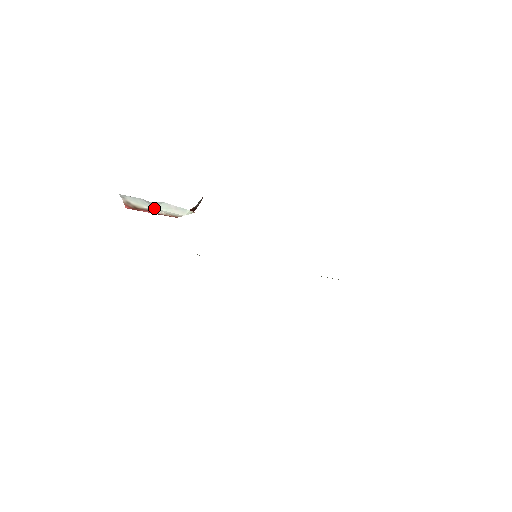
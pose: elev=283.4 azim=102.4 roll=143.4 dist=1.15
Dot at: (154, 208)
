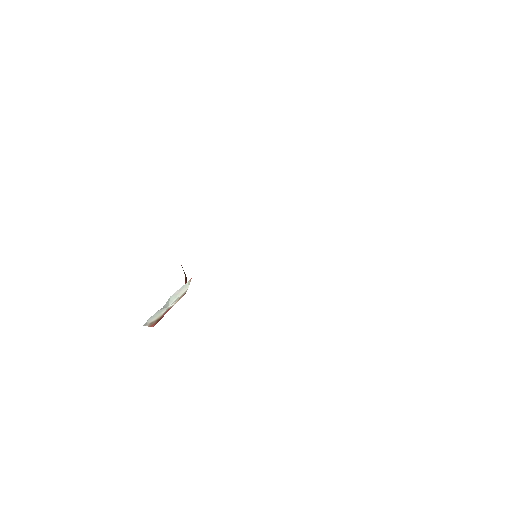
Dot at: (168, 307)
